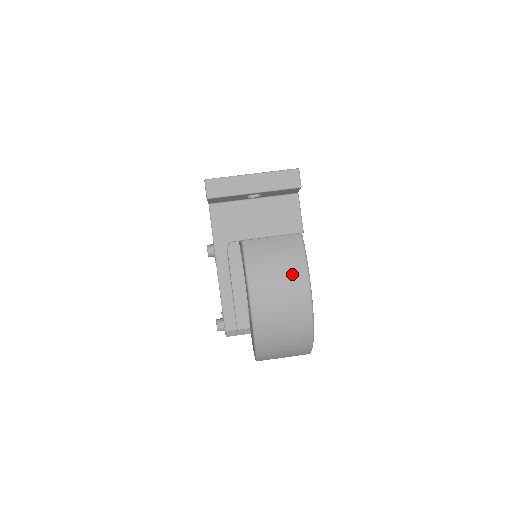
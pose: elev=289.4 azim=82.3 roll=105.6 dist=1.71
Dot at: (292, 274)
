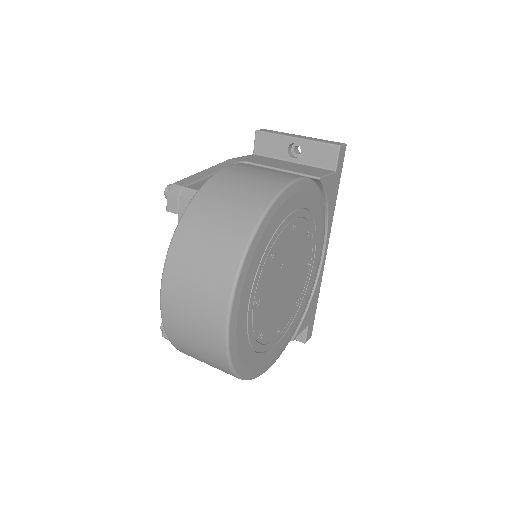
Dot at: (282, 174)
